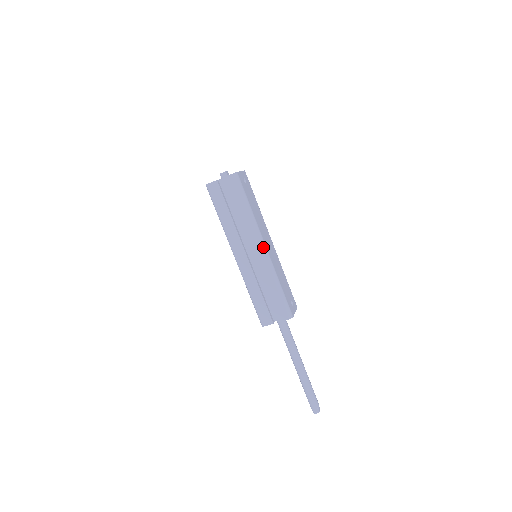
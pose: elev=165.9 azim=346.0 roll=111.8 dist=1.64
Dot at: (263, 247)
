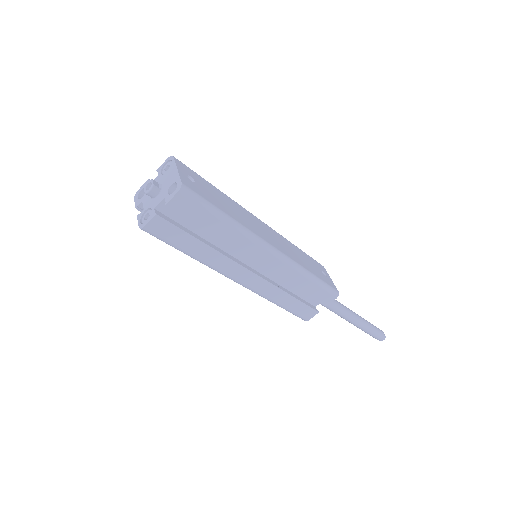
Dot at: (273, 252)
